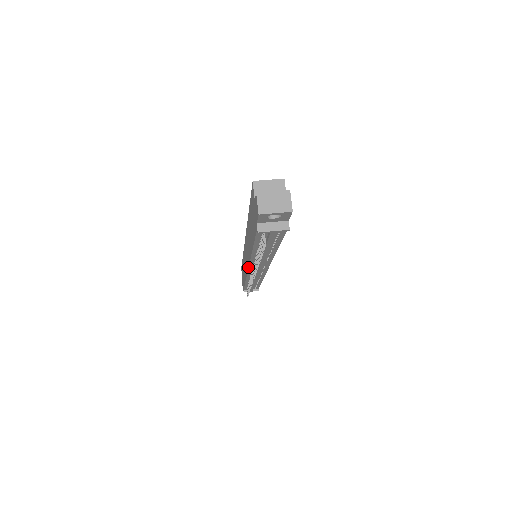
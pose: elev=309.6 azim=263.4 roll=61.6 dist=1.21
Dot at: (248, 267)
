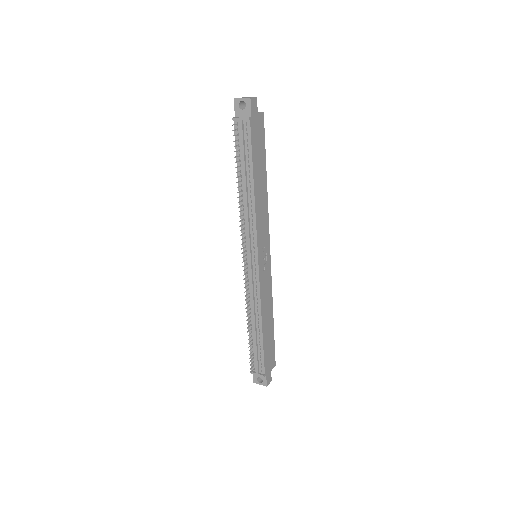
Dot at: (242, 245)
